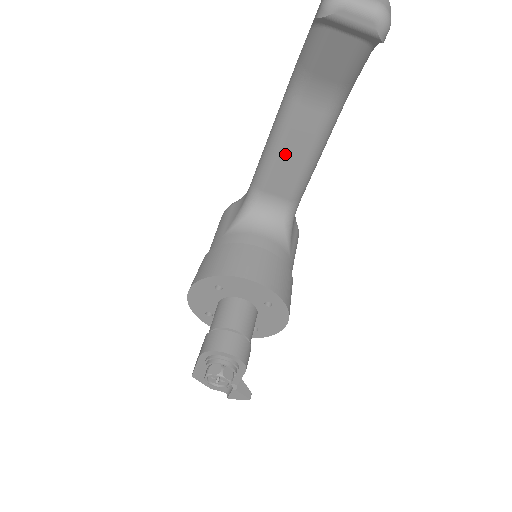
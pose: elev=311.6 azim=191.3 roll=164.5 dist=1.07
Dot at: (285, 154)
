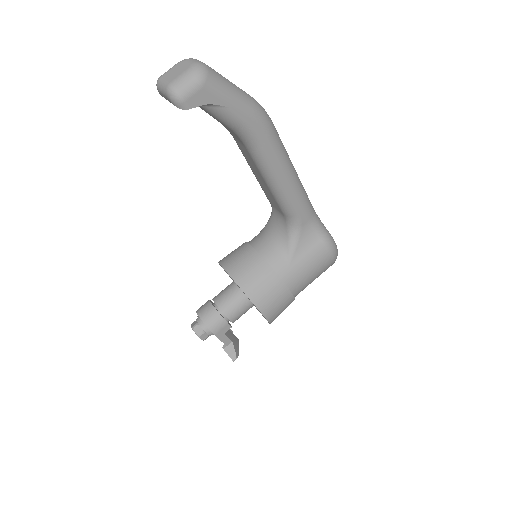
Dot at: (258, 178)
